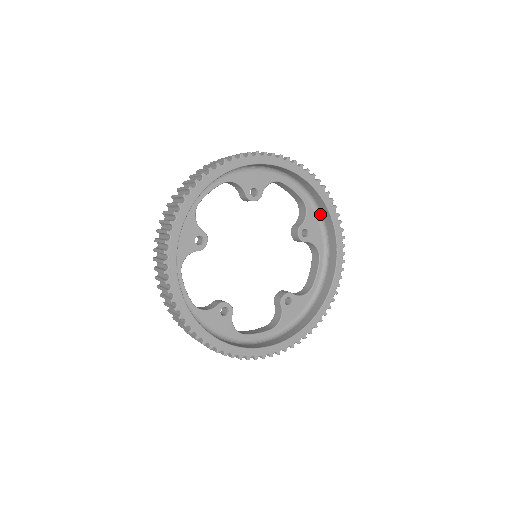
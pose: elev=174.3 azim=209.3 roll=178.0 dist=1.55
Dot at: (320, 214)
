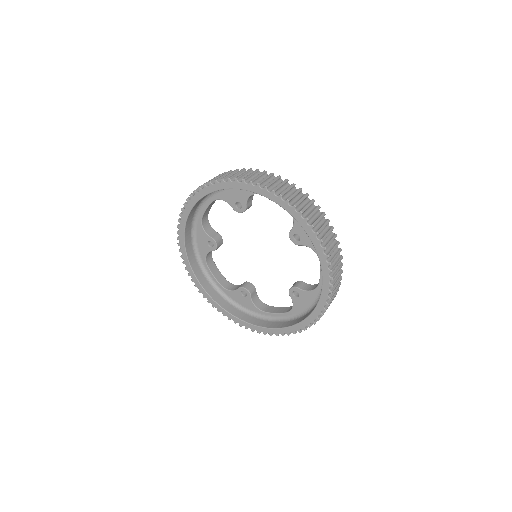
Dot at: occluded
